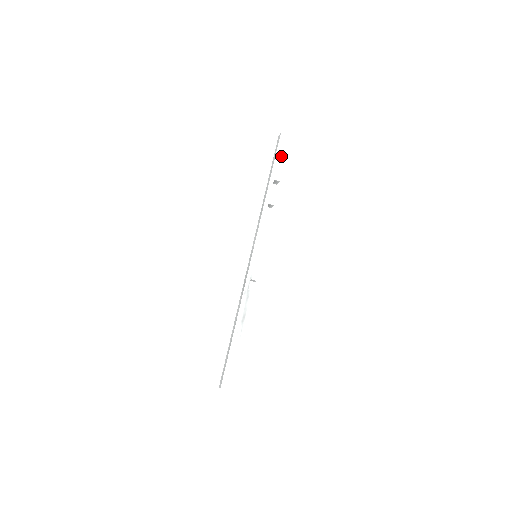
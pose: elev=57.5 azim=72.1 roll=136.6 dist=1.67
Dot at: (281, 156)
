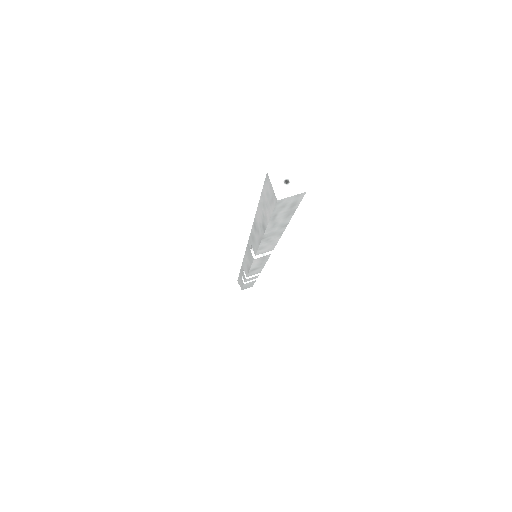
Dot at: occluded
